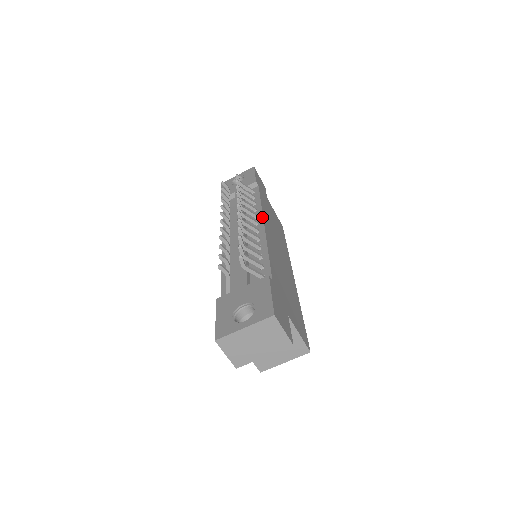
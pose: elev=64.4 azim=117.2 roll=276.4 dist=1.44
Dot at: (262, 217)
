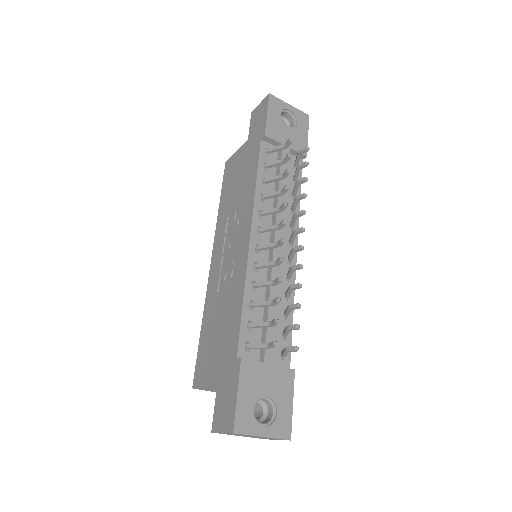
Dot at: occluded
